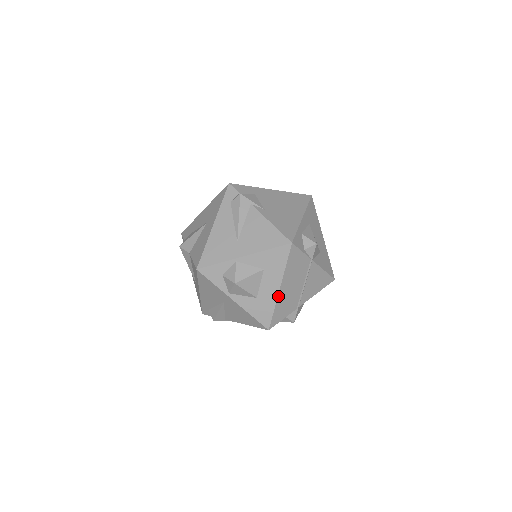
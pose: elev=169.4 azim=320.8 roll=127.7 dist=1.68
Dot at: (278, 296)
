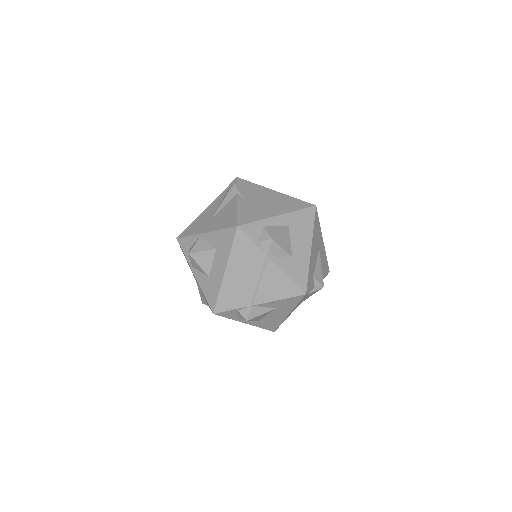
Dot at: (223, 280)
